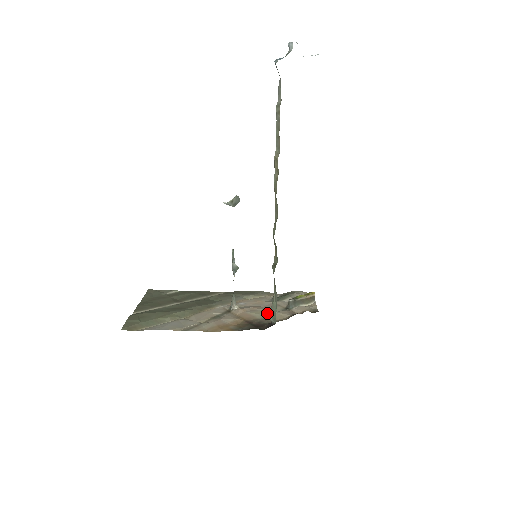
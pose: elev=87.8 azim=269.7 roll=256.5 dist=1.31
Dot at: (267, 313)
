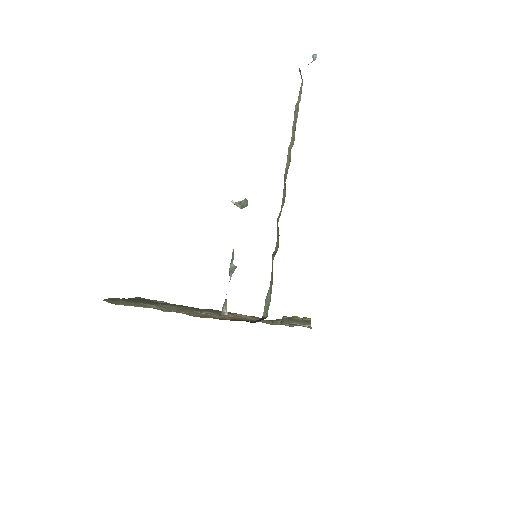
Dot at: occluded
